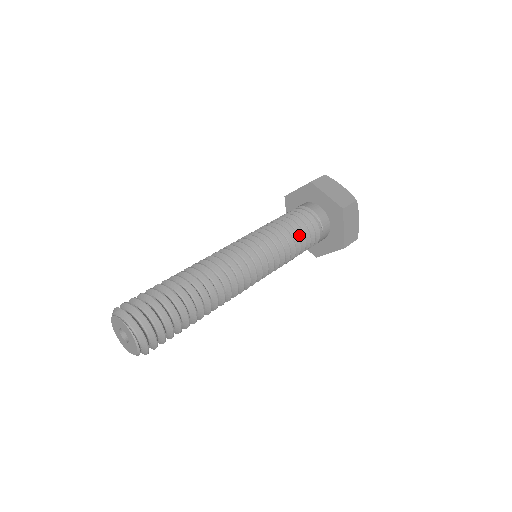
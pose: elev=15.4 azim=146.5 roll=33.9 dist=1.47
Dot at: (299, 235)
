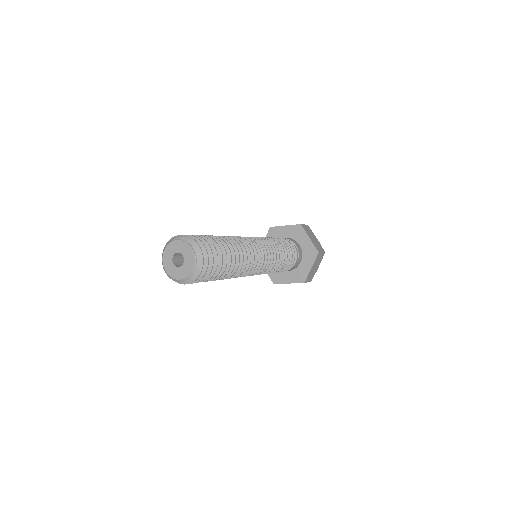
Dot at: occluded
